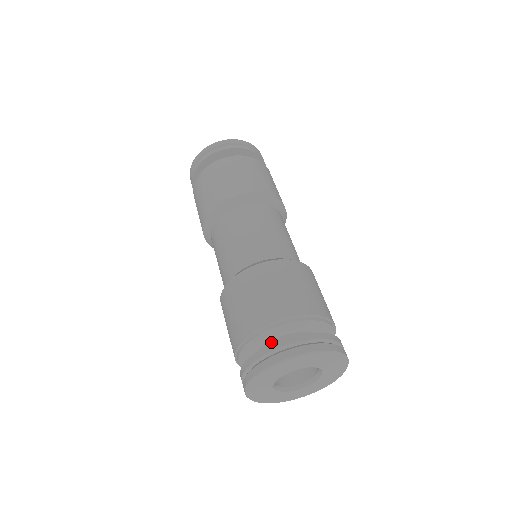
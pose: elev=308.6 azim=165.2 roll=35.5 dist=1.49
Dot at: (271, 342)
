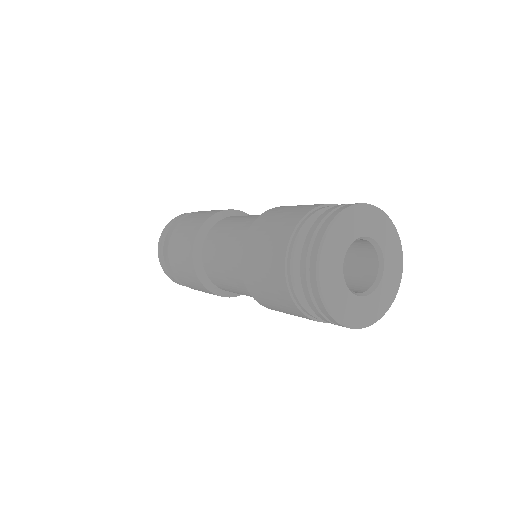
Dot at: occluded
